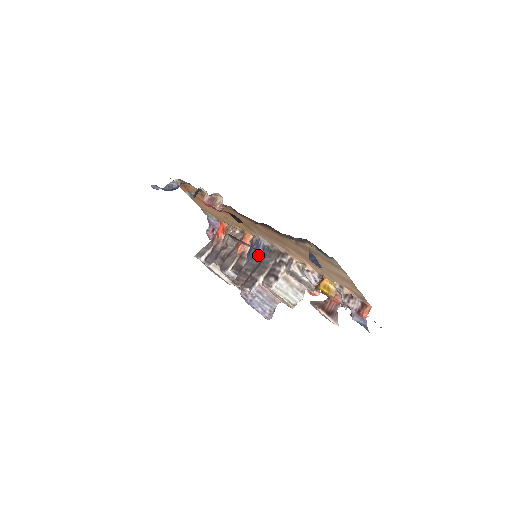
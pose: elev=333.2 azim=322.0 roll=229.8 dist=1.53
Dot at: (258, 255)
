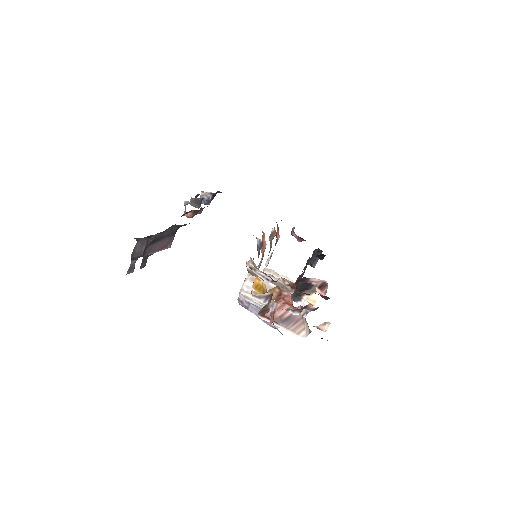
Dot at: (258, 255)
